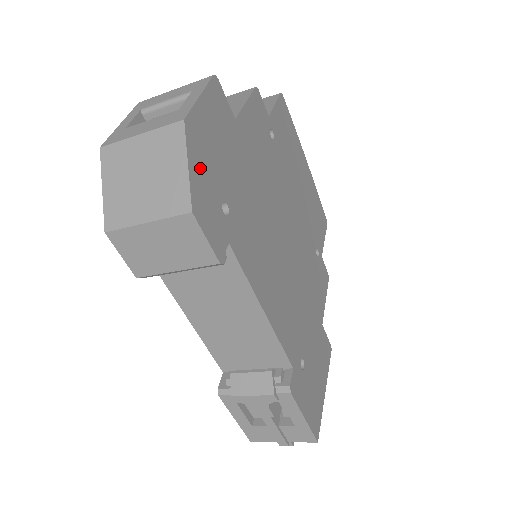
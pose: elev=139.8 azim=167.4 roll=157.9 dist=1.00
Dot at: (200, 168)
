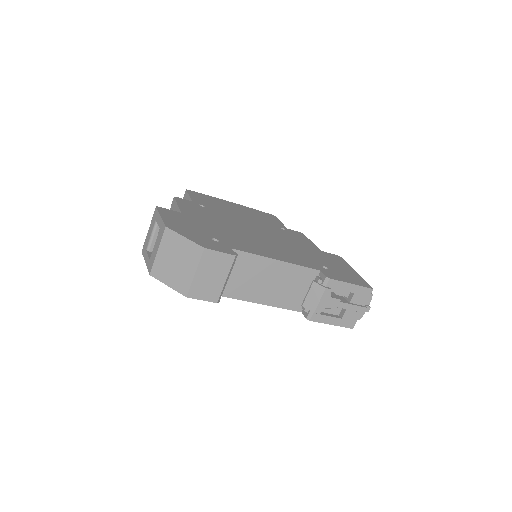
Dot at: (190, 235)
